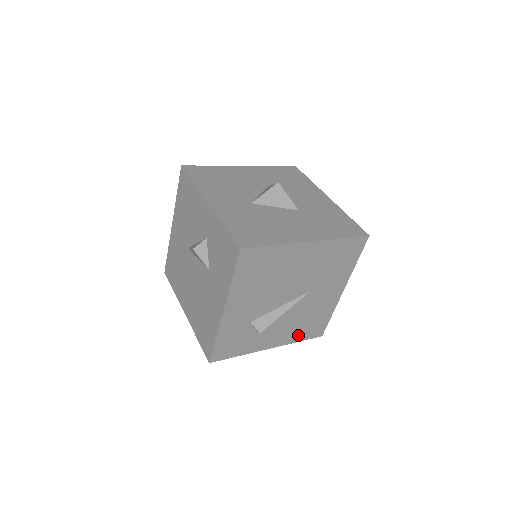
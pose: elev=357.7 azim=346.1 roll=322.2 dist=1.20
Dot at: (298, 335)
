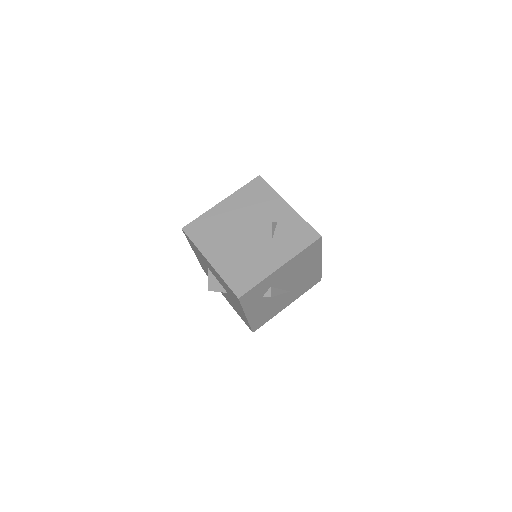
Dot at: (255, 320)
